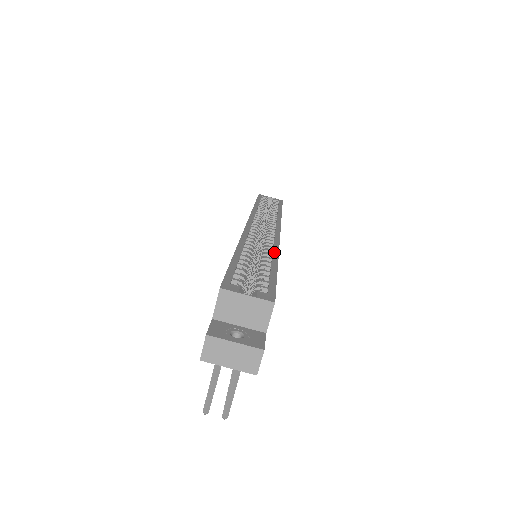
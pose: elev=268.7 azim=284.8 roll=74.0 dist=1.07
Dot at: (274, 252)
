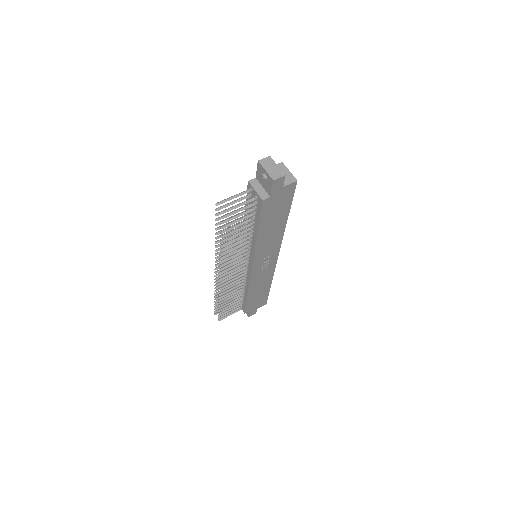
Dot at: (284, 226)
